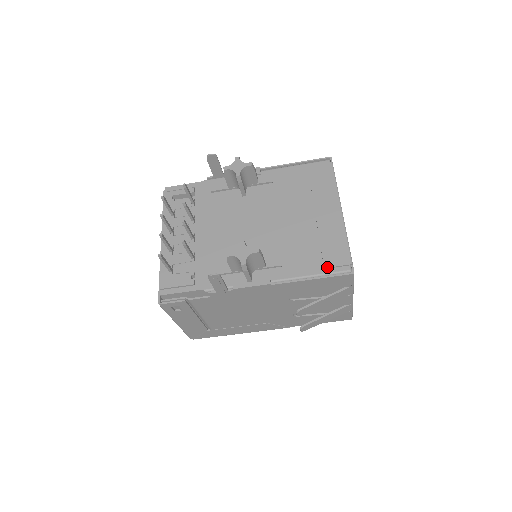
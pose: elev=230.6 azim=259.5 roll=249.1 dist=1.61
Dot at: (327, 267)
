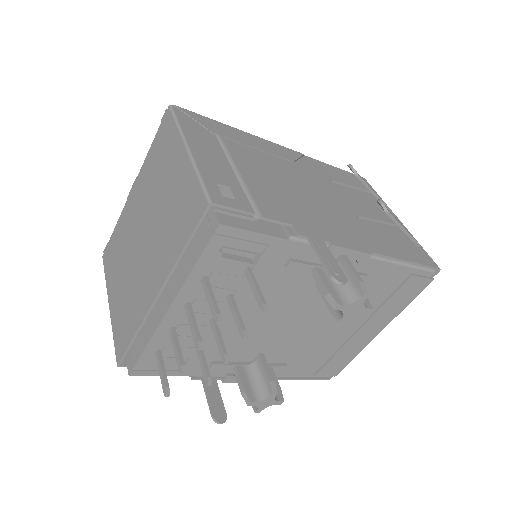
Dot at: occluded
